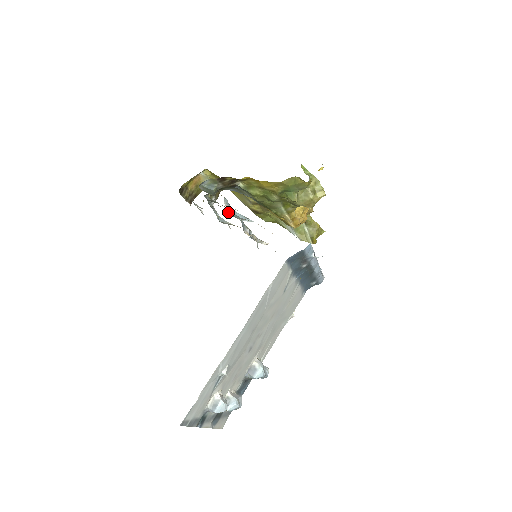
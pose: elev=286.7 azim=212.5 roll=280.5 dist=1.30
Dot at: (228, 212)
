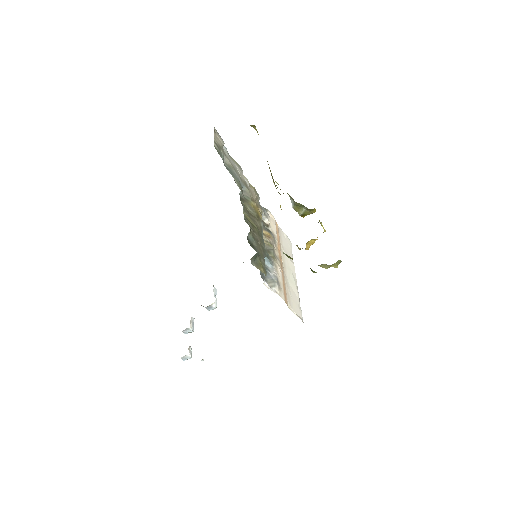
Dot at: occluded
